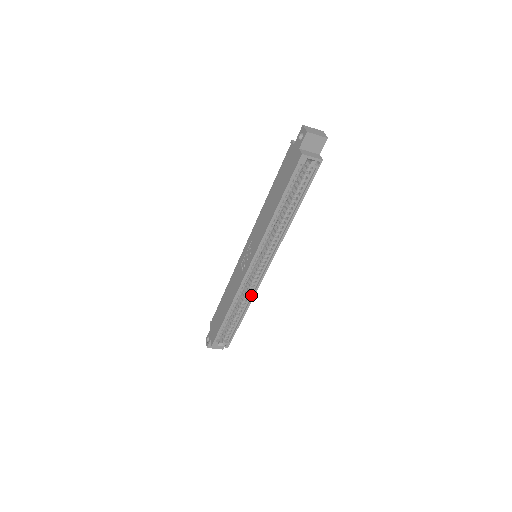
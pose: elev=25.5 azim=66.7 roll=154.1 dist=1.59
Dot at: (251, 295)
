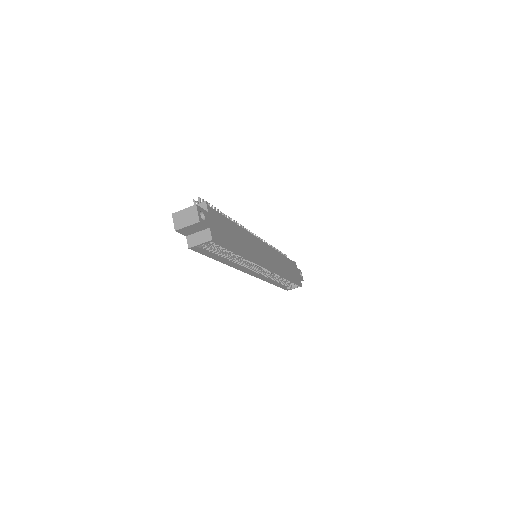
Dot at: occluded
